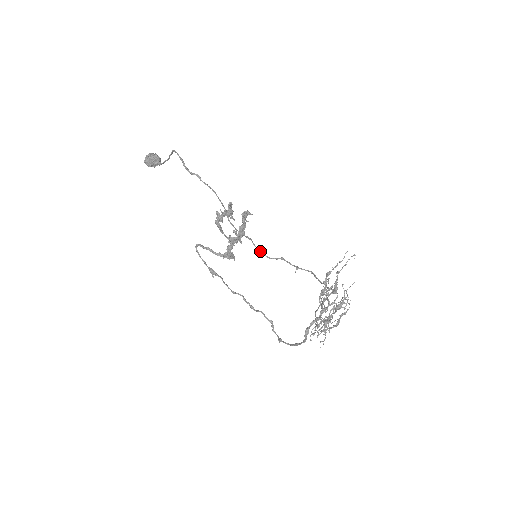
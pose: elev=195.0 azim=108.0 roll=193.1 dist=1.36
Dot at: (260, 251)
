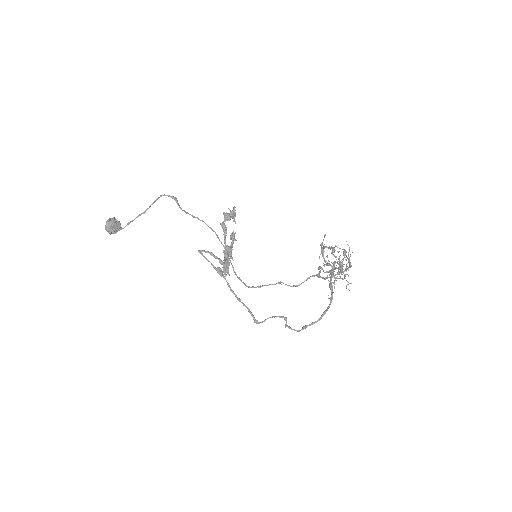
Dot at: (241, 280)
